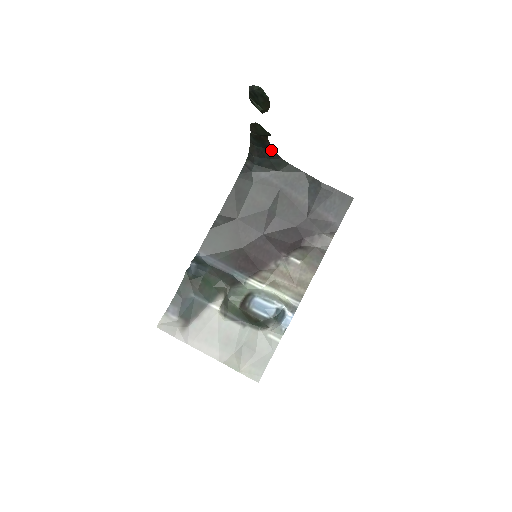
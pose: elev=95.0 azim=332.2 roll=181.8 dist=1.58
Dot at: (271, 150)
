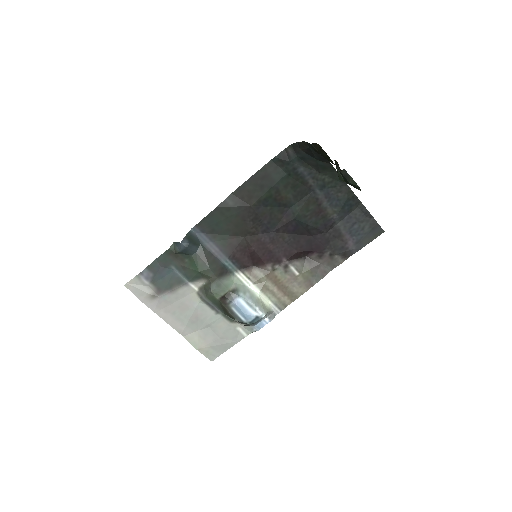
Dot at: occluded
